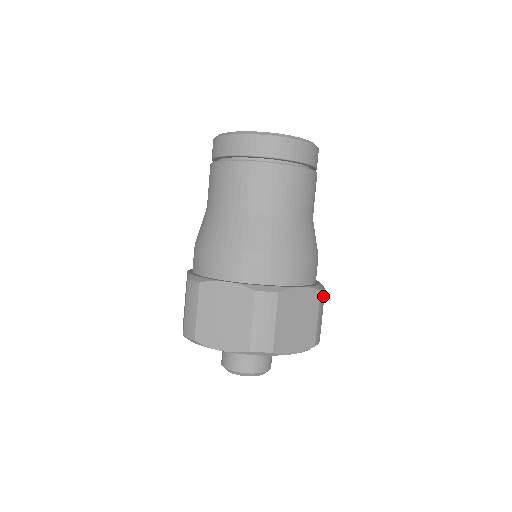
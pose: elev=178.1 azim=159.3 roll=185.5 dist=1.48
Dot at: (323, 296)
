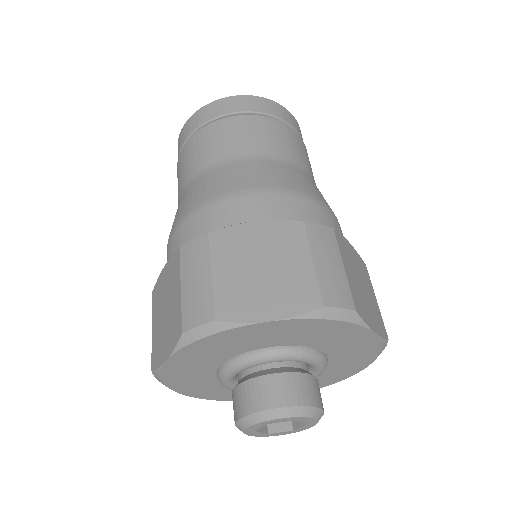
Dot at: (325, 235)
